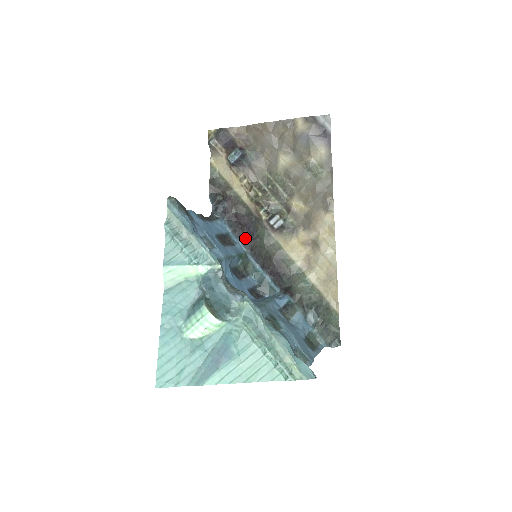
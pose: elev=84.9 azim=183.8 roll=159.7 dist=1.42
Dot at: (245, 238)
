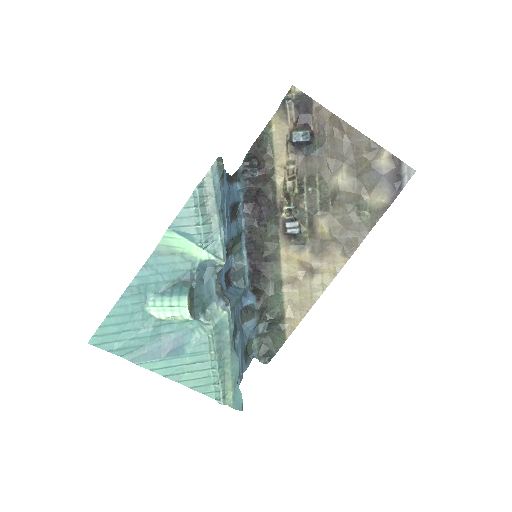
Dot at: (251, 217)
